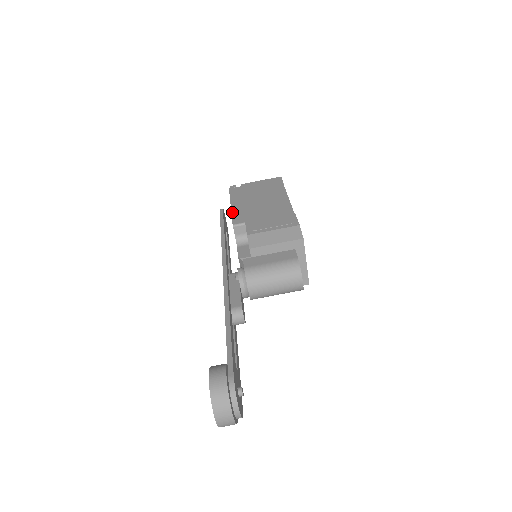
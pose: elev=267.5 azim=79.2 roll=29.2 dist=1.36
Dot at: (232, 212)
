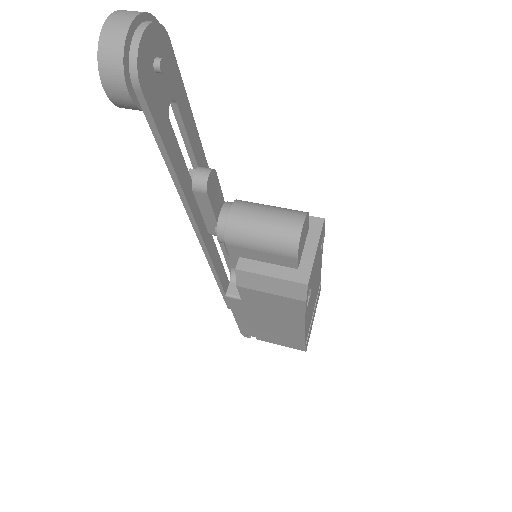
Dot at: occluded
